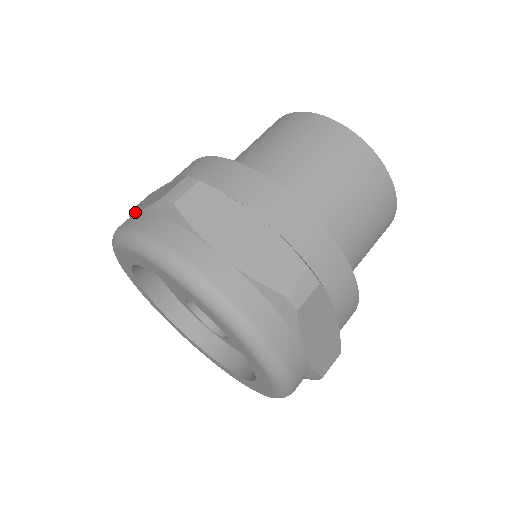
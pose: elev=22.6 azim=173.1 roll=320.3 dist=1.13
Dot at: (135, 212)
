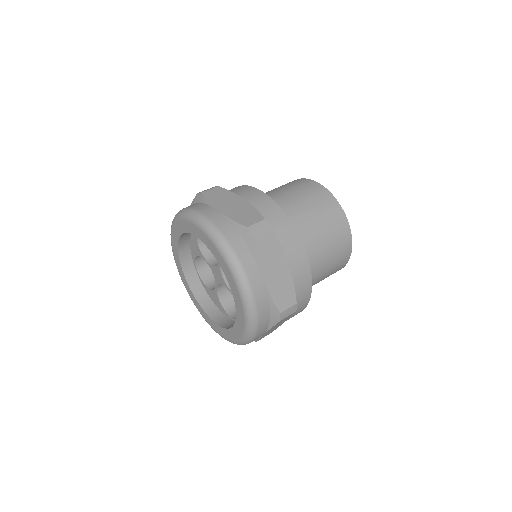
Dot at: (216, 209)
